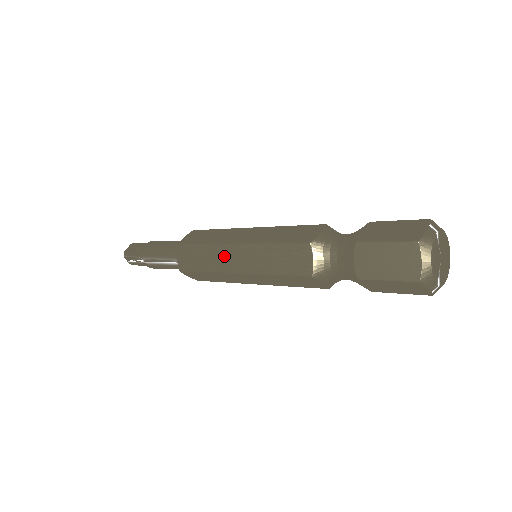
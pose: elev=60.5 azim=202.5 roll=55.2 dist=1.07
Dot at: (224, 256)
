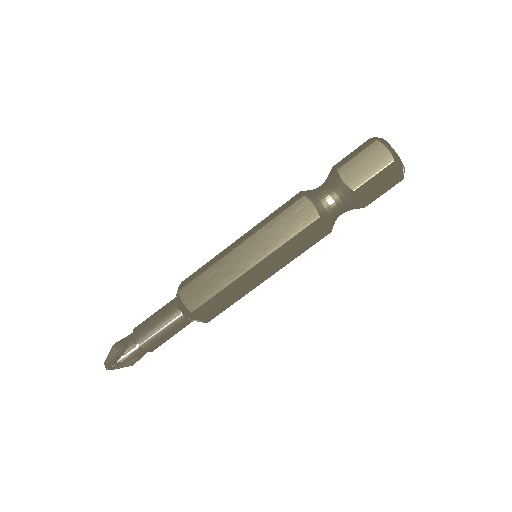
Dot at: (233, 262)
